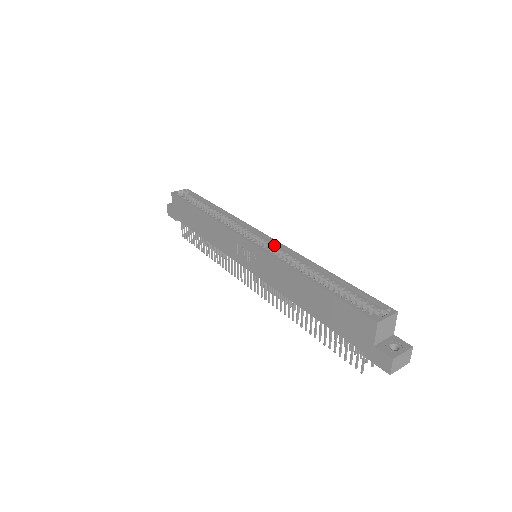
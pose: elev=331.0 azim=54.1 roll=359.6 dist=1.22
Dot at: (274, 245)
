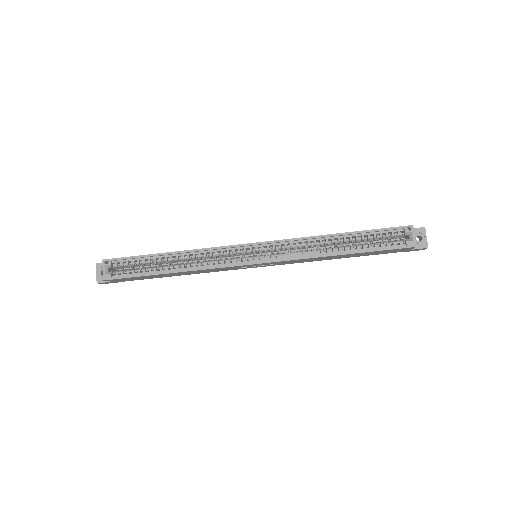
Dot at: (274, 246)
